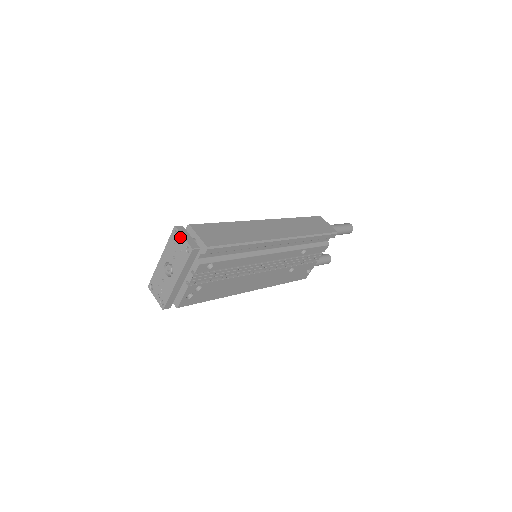
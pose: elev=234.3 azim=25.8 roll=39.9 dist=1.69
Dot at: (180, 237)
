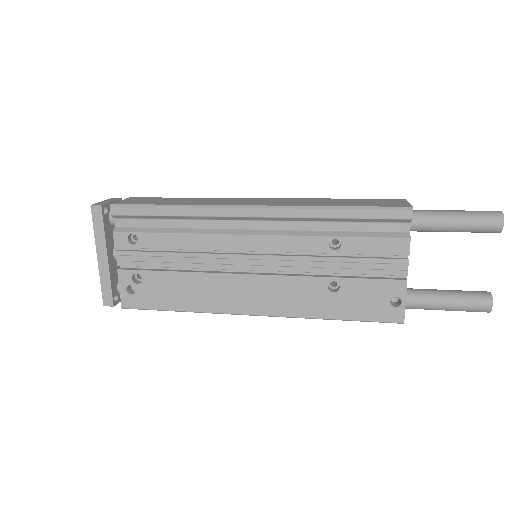
Dot at: occluded
